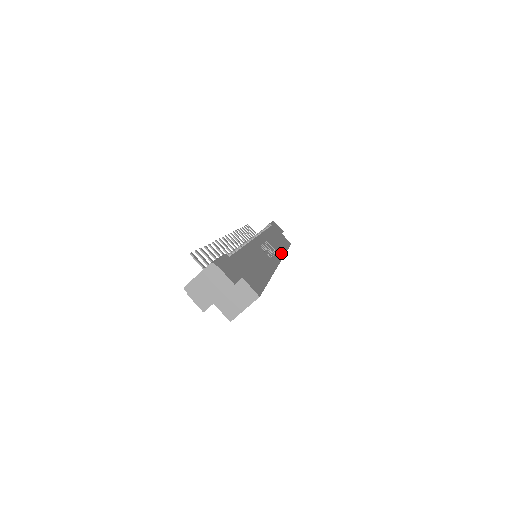
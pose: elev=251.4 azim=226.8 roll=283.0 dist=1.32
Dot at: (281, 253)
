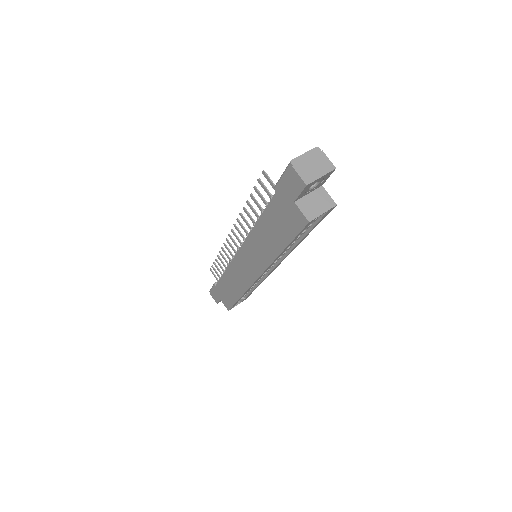
Dot at: occluded
